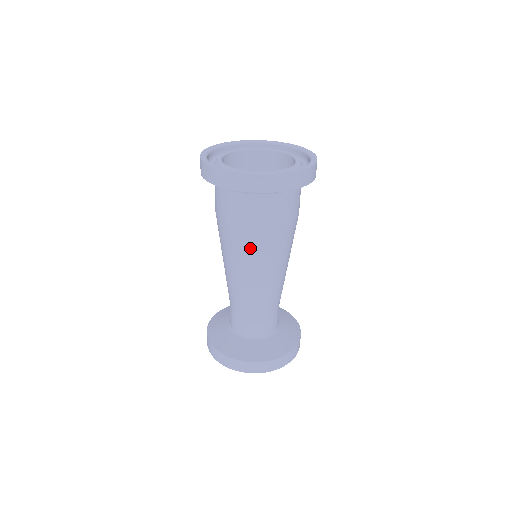
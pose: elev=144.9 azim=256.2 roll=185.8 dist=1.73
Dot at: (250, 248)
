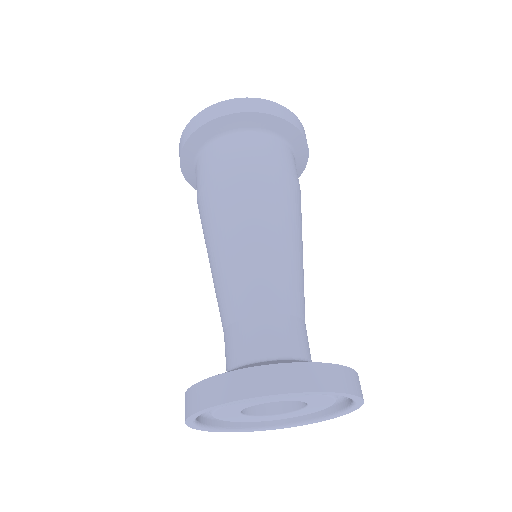
Dot at: (277, 193)
